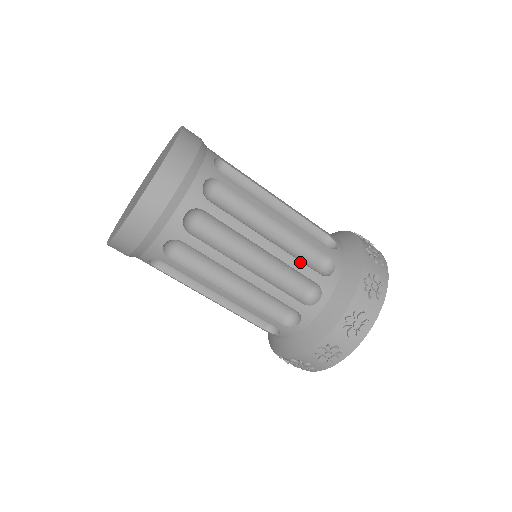
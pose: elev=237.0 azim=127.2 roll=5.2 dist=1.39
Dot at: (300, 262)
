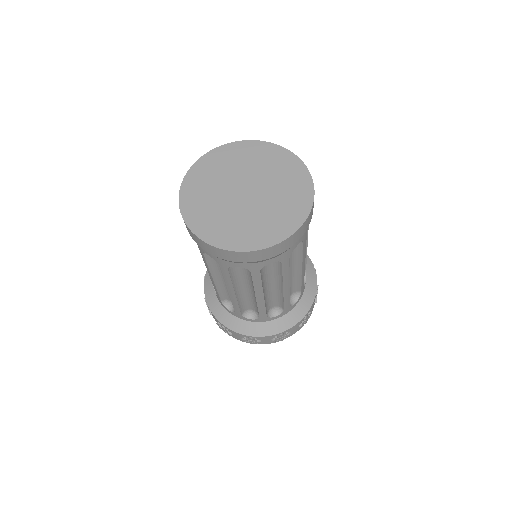
Dot at: (289, 298)
